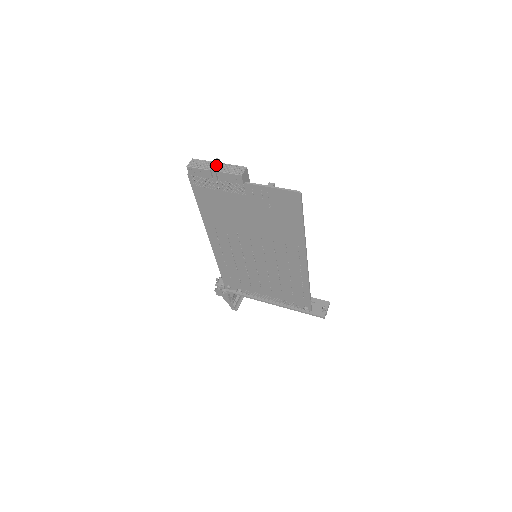
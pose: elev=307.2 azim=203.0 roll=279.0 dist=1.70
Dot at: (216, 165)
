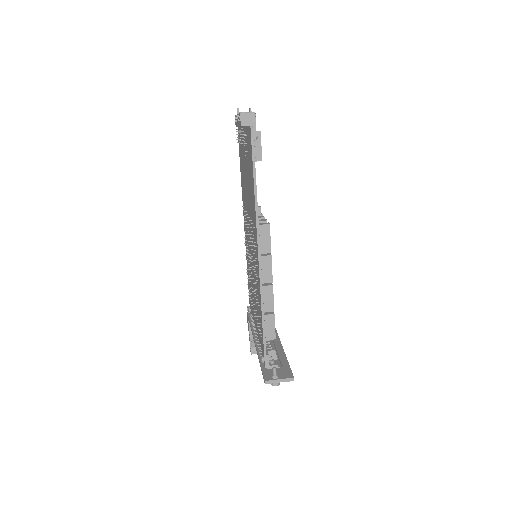
Dot at: (244, 112)
